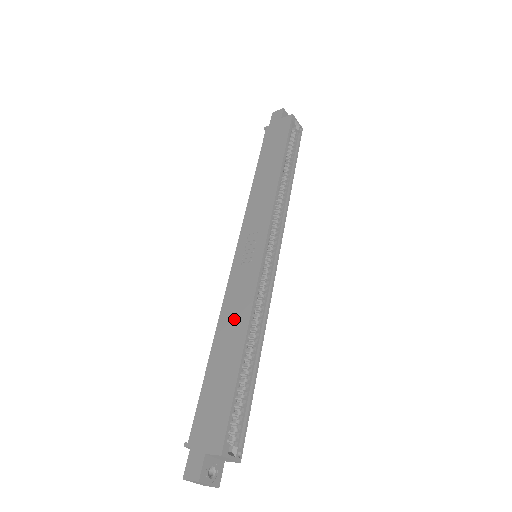
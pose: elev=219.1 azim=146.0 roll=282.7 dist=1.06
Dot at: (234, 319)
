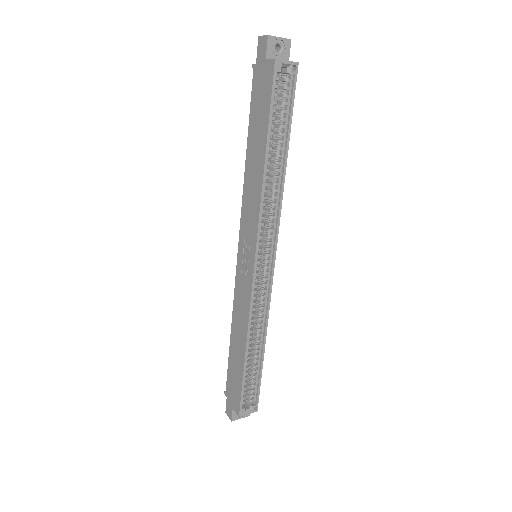
Dot at: (240, 323)
